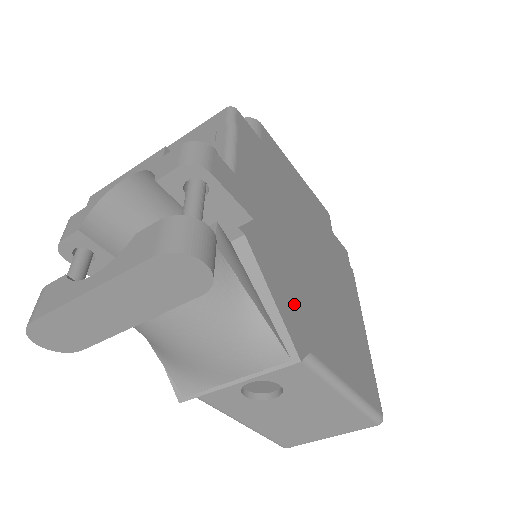
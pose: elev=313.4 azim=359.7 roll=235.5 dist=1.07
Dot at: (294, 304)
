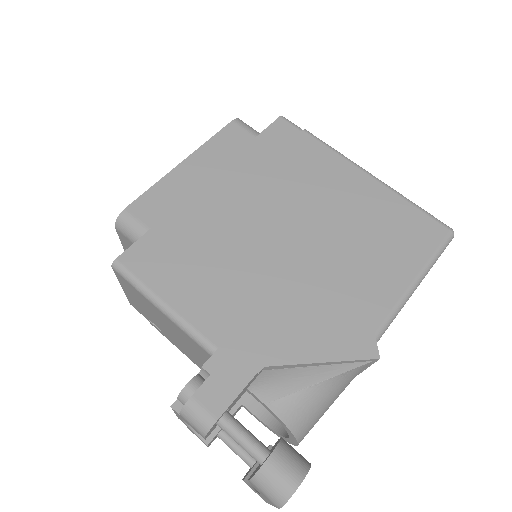
Dot at: (331, 325)
